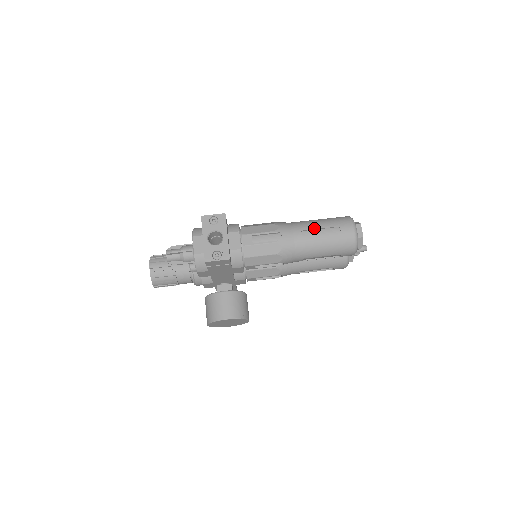
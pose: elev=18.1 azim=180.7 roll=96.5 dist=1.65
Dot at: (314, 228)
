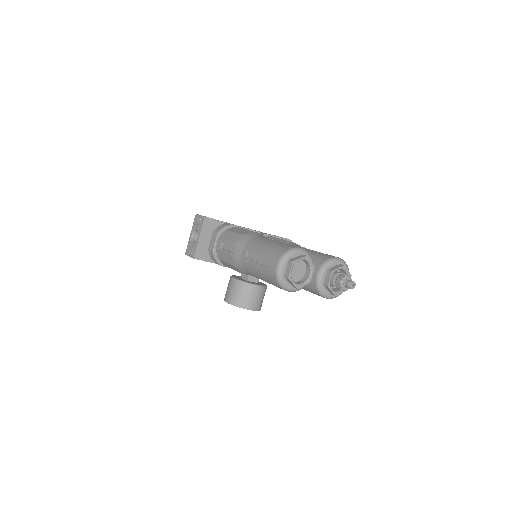
Dot at: (255, 251)
